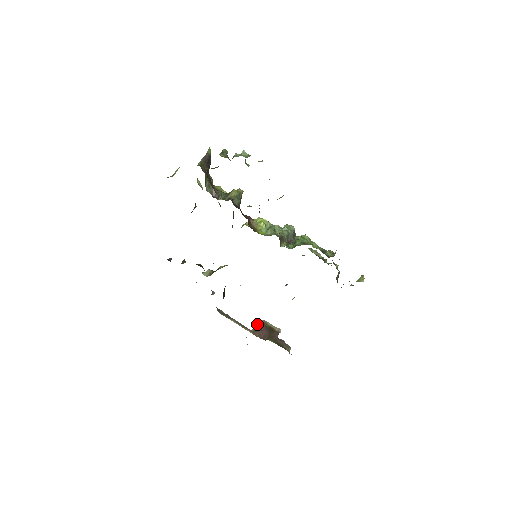
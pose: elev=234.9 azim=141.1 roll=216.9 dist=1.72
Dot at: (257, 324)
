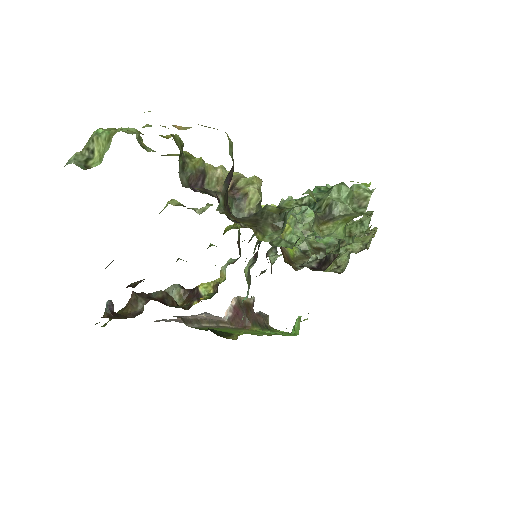
Dot at: (230, 308)
